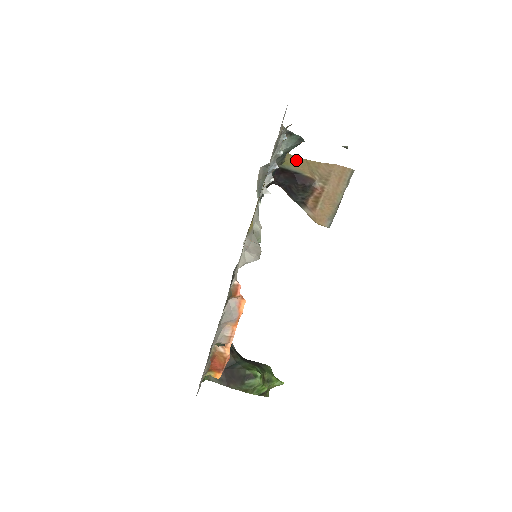
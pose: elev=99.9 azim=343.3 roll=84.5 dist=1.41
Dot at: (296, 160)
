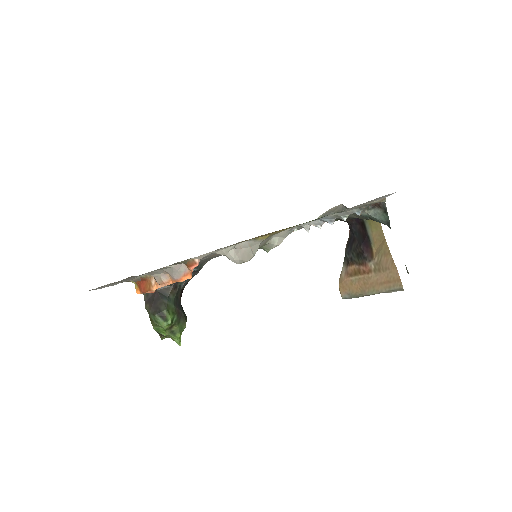
Dot at: (379, 230)
